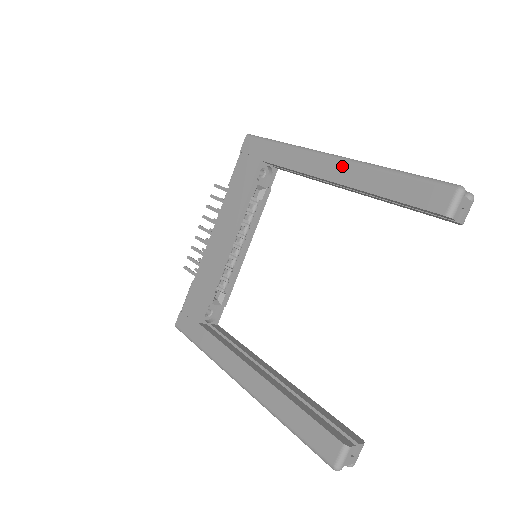
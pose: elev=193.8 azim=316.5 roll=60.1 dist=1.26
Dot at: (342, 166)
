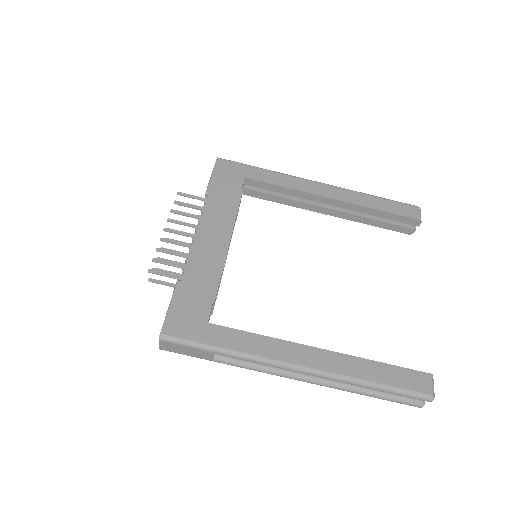
Dot at: (334, 189)
